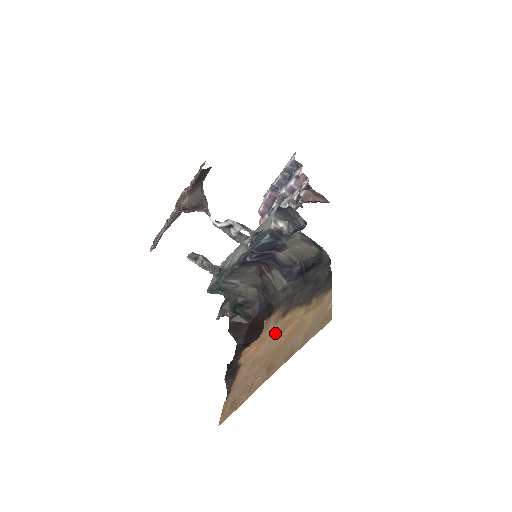
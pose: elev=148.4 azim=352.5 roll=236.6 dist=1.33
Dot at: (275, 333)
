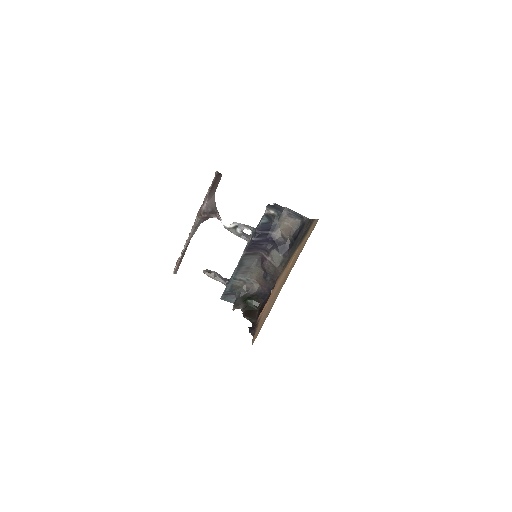
Dot at: (282, 276)
